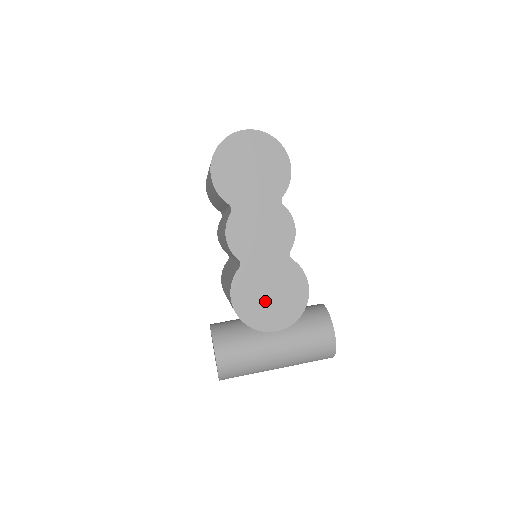
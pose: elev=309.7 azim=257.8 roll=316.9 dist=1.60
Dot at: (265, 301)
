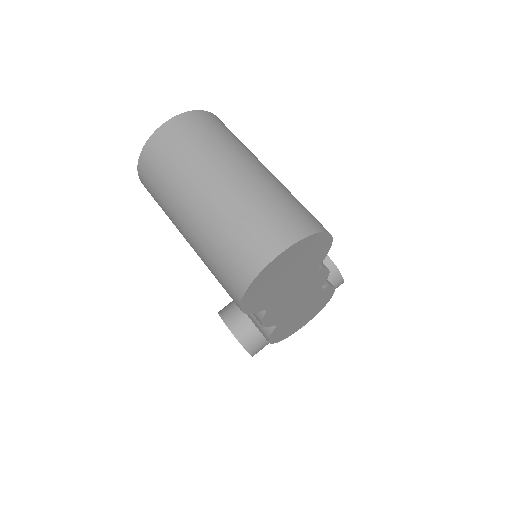
Dot at: (298, 322)
